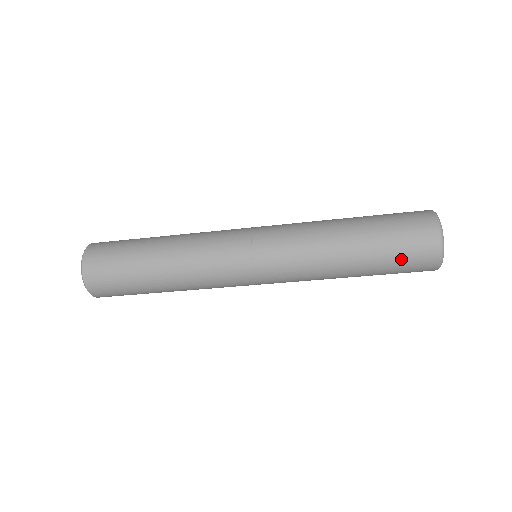
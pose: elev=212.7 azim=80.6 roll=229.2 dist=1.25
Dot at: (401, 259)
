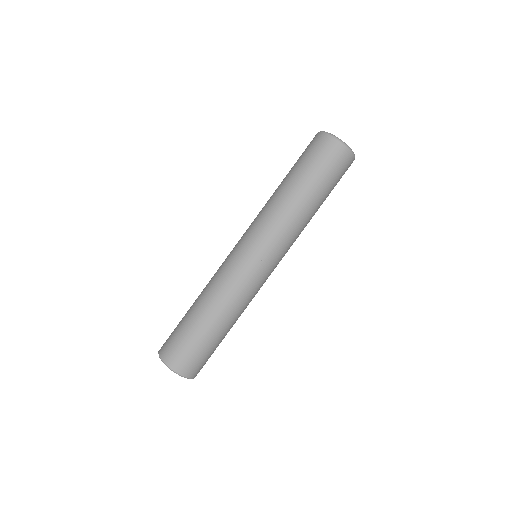
Dot at: (301, 155)
